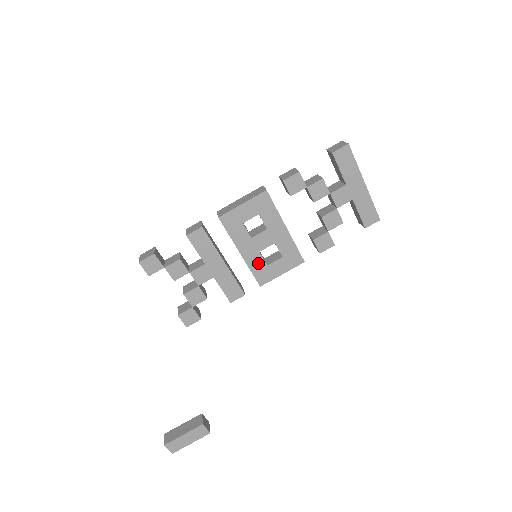
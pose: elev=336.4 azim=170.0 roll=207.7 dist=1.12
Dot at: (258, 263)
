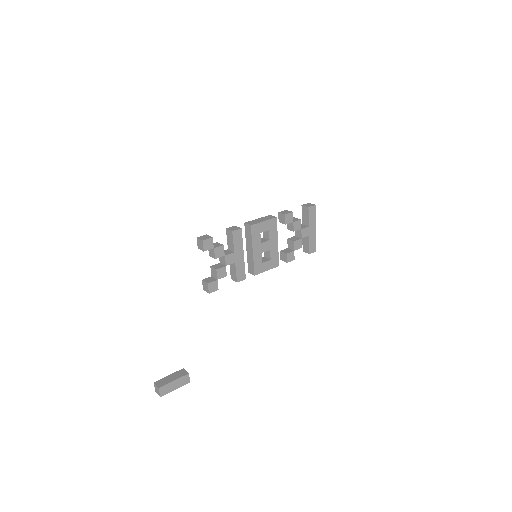
Dot at: (259, 260)
